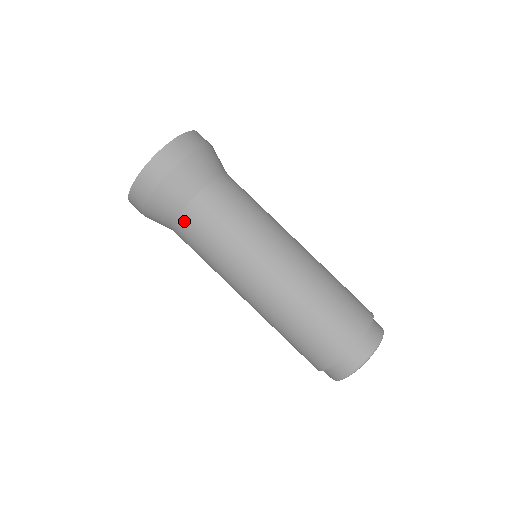
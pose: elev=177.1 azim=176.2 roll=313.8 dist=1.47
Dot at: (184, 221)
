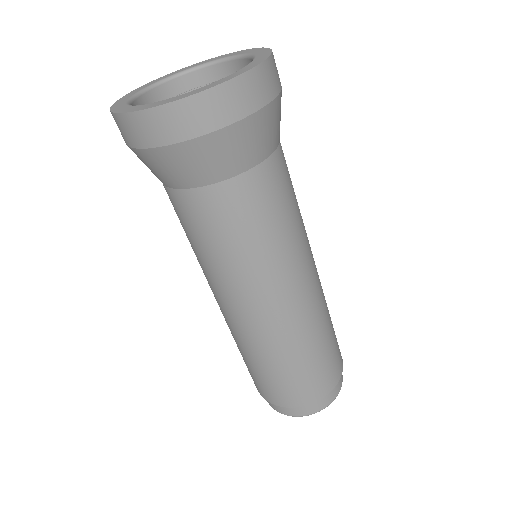
Dot at: (211, 196)
